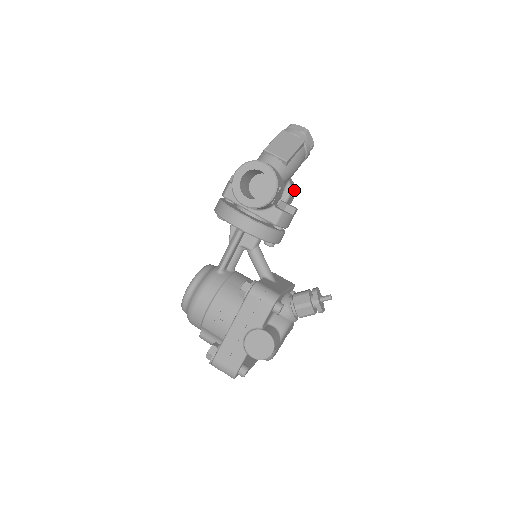
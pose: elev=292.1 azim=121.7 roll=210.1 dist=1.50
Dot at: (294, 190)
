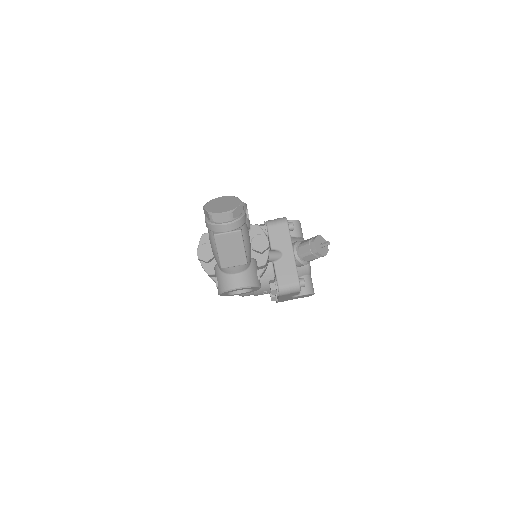
Dot at: (244, 207)
